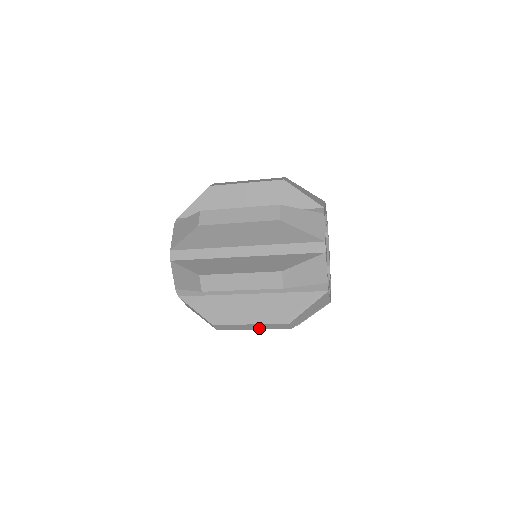
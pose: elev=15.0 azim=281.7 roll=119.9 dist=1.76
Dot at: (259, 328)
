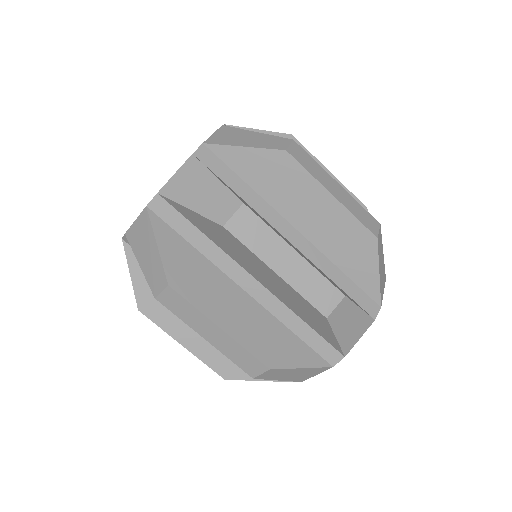
Dot at: (341, 199)
